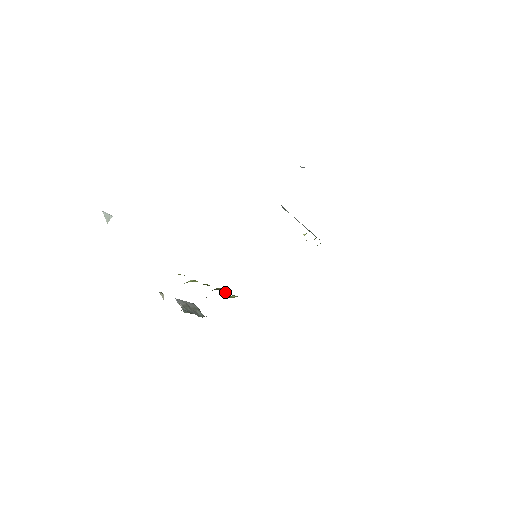
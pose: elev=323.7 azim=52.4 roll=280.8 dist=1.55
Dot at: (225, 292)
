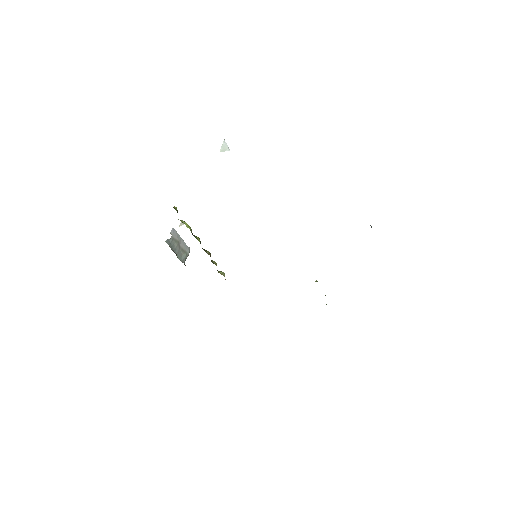
Dot at: occluded
